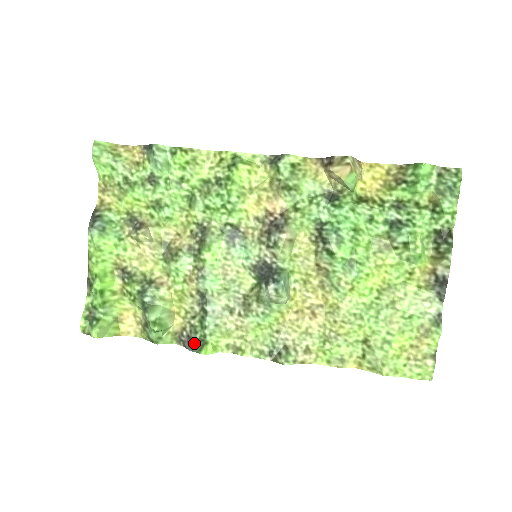
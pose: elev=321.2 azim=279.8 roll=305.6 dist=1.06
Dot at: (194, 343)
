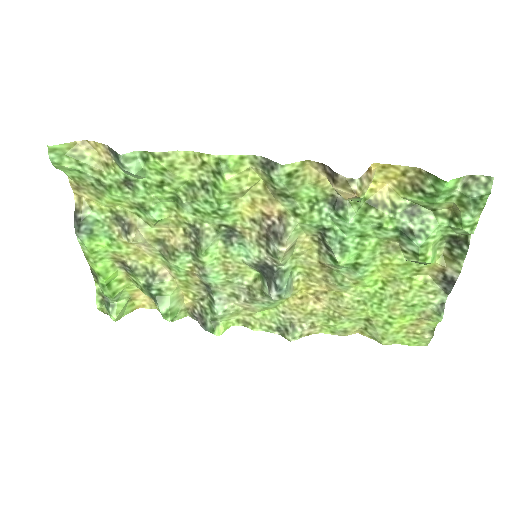
Dot at: (206, 323)
